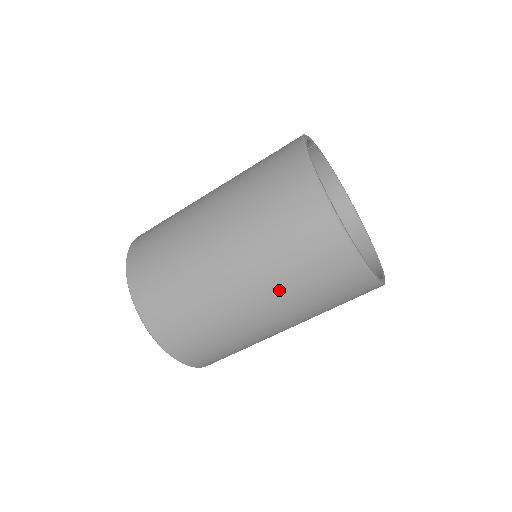
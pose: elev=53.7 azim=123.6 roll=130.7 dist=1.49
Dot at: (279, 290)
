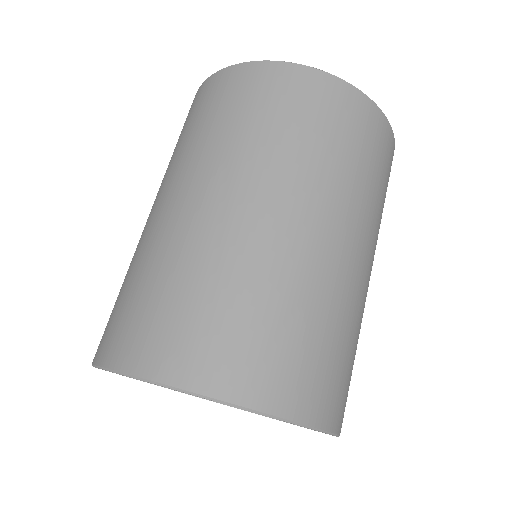
Dot at: (332, 186)
